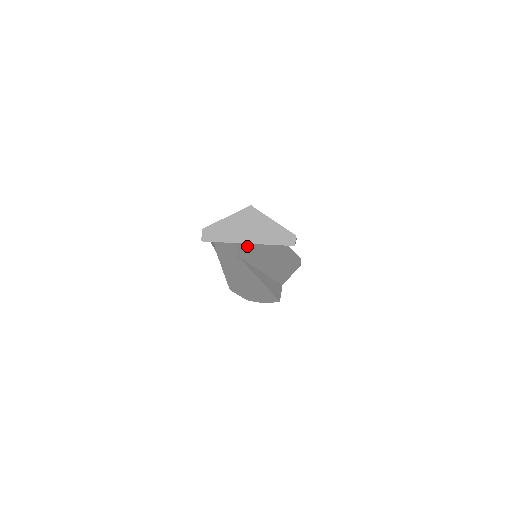
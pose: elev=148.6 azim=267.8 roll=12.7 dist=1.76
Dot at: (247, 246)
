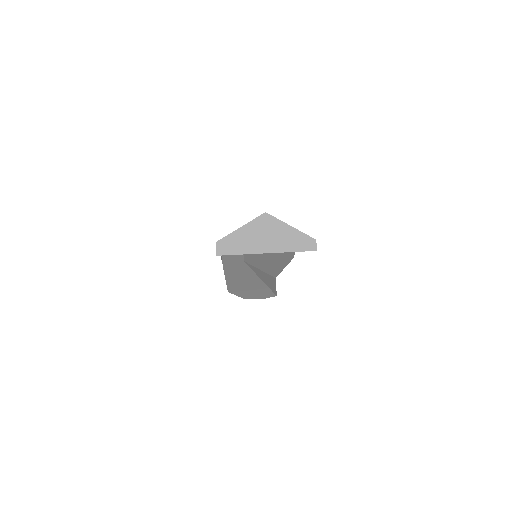
Dot at: occluded
